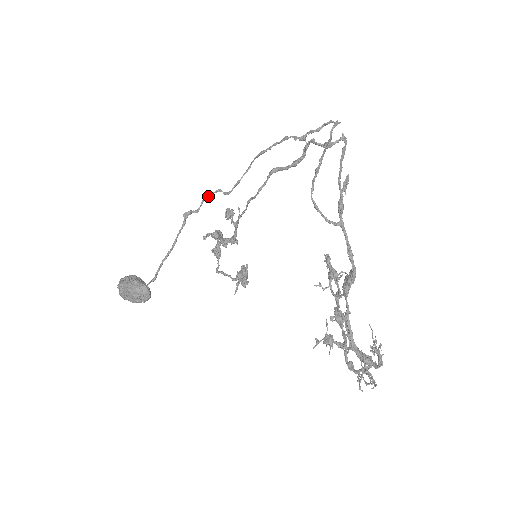
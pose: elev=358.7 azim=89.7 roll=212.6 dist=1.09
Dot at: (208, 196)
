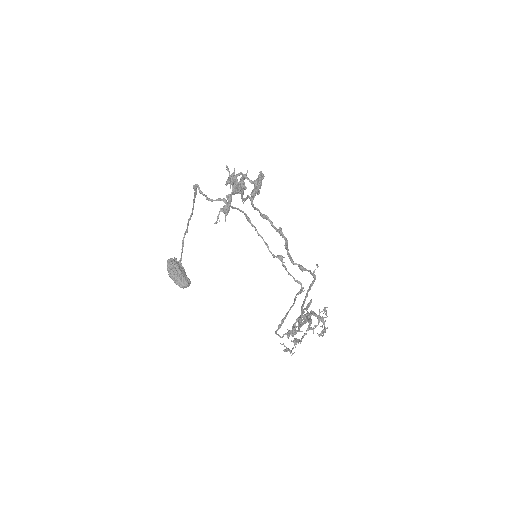
Dot at: occluded
